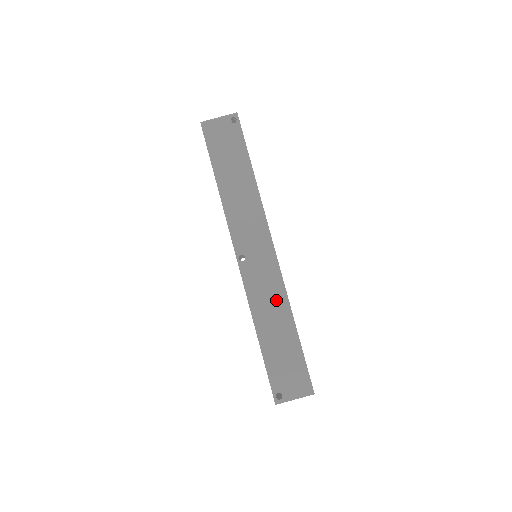
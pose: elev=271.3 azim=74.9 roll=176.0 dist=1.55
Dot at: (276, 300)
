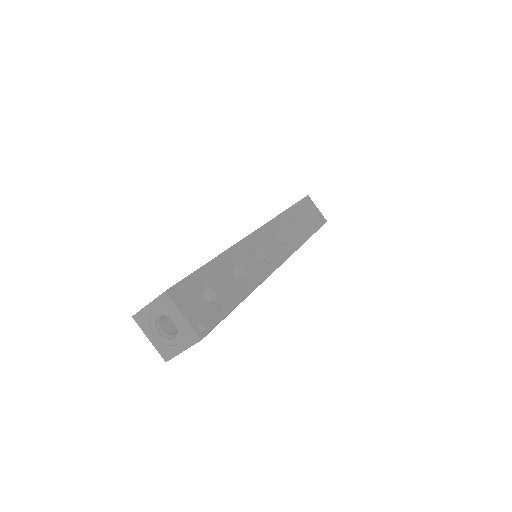
Dot at: occluded
